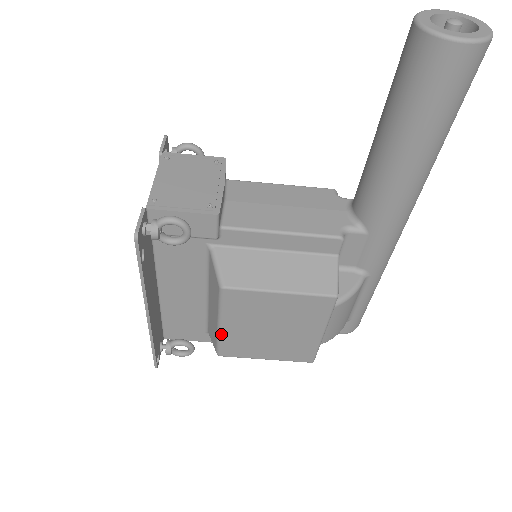
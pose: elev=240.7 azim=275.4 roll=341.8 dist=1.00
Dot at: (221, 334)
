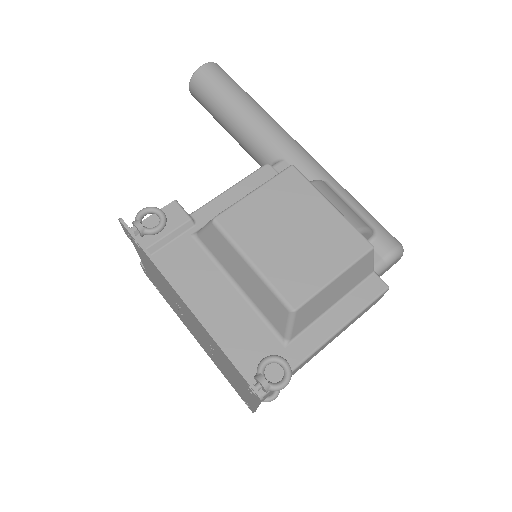
Dot at: (263, 274)
